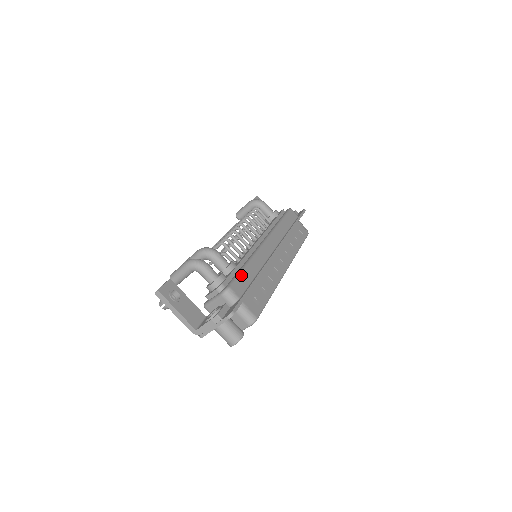
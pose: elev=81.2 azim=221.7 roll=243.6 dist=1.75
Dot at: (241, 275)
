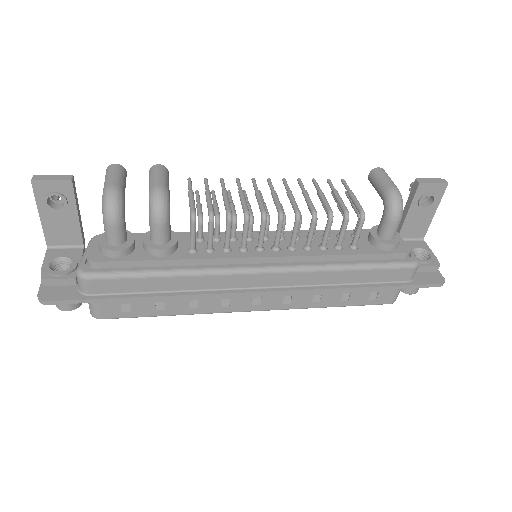
Dot at: (132, 278)
